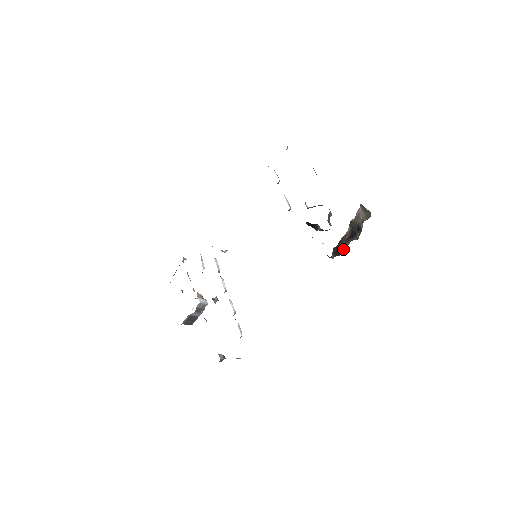
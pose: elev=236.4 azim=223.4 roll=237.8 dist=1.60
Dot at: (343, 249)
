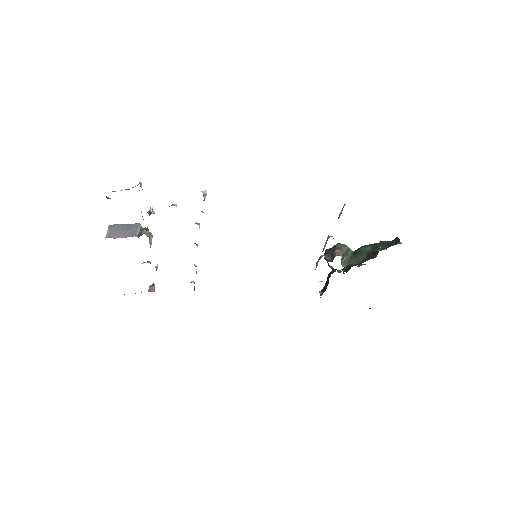
Dot at: occluded
